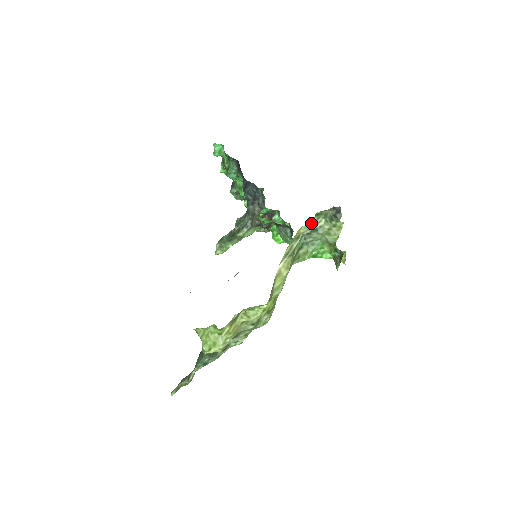
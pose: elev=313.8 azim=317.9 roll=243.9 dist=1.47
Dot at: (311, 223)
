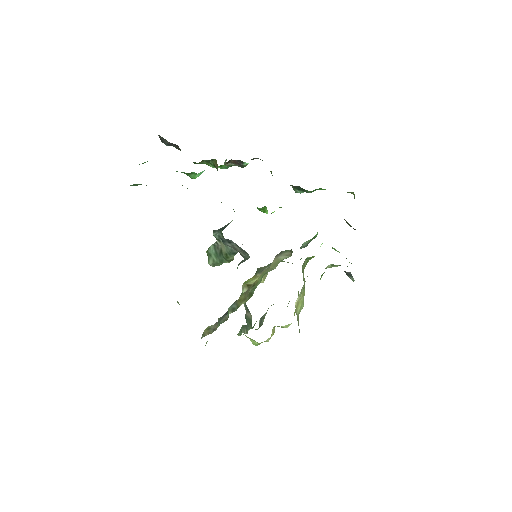
Dot at: occluded
